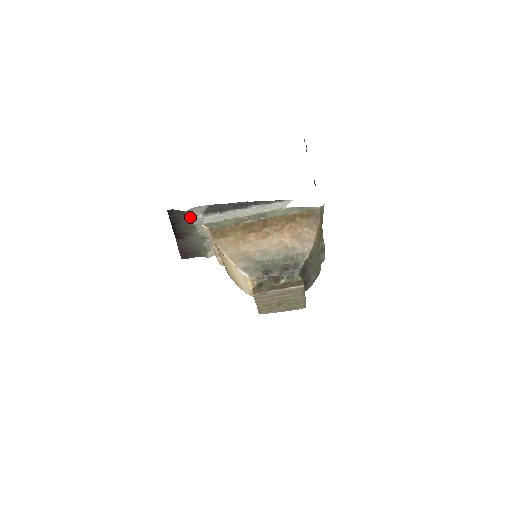
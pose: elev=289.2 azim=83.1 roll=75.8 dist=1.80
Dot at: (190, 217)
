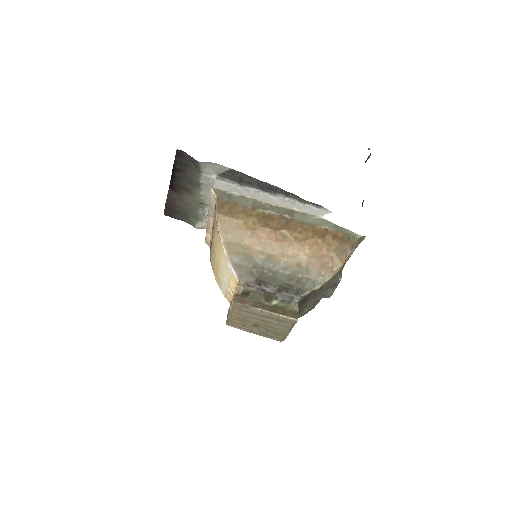
Dot at: (200, 171)
